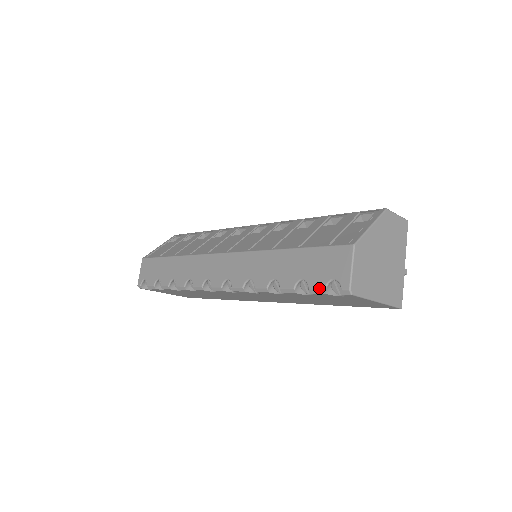
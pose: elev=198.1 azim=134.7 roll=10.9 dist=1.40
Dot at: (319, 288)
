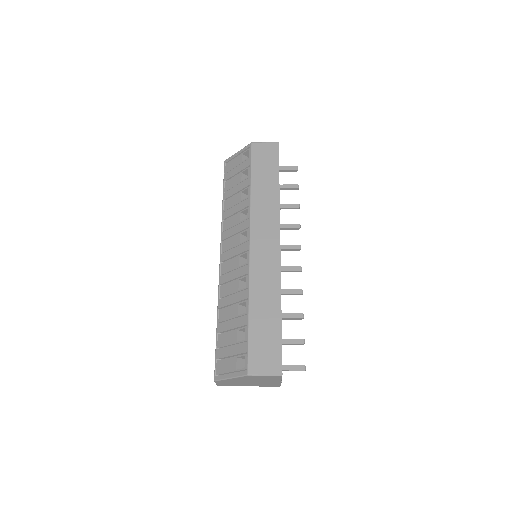
Dot at: occluded
